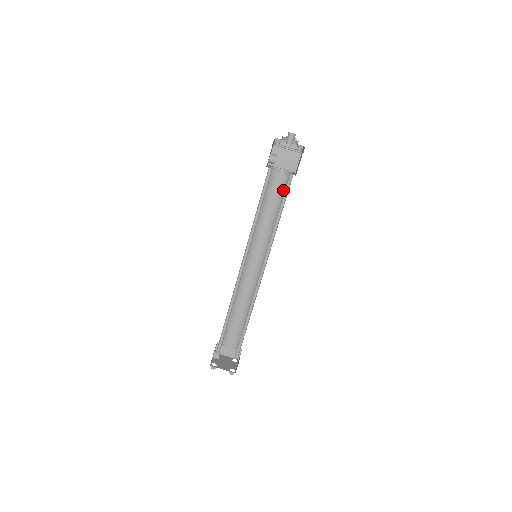
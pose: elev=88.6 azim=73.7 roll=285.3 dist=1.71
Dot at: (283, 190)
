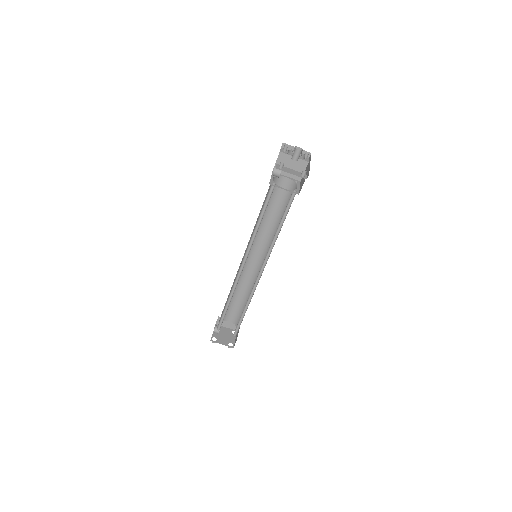
Dot at: (286, 198)
